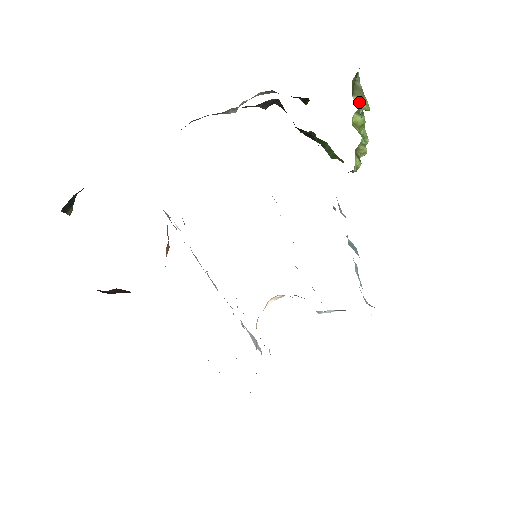
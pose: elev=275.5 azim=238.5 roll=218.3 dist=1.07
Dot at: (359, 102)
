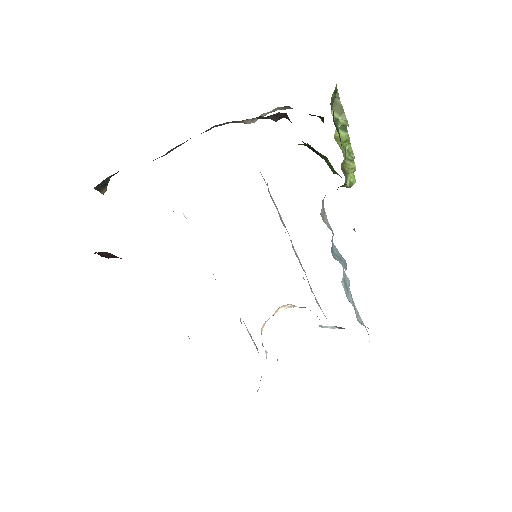
Dot at: (338, 117)
